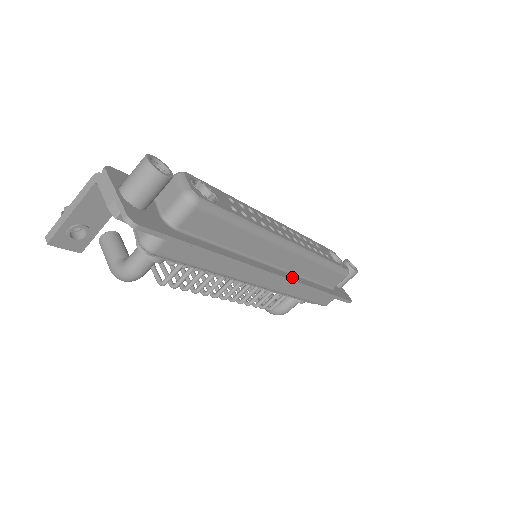
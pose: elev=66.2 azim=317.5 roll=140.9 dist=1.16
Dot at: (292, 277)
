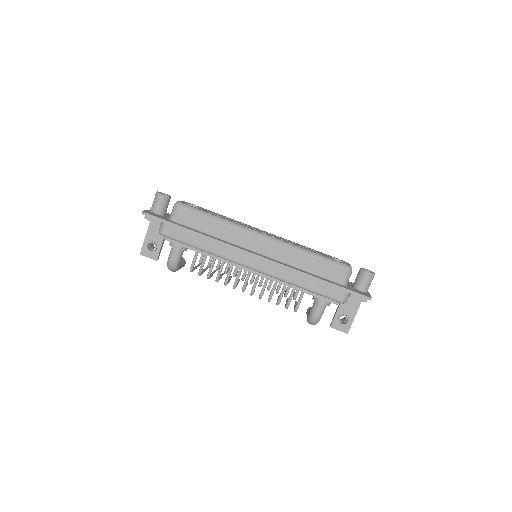
Dot at: (275, 261)
